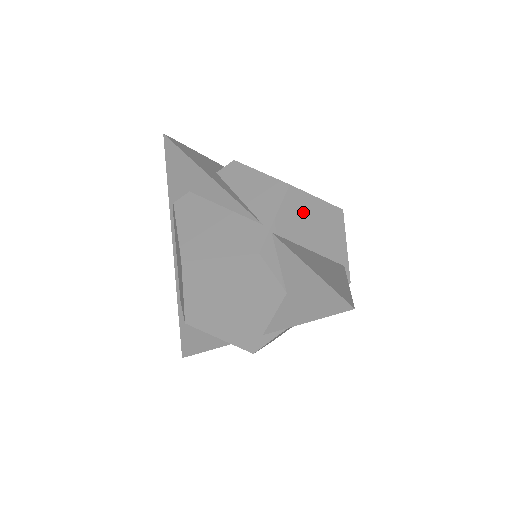
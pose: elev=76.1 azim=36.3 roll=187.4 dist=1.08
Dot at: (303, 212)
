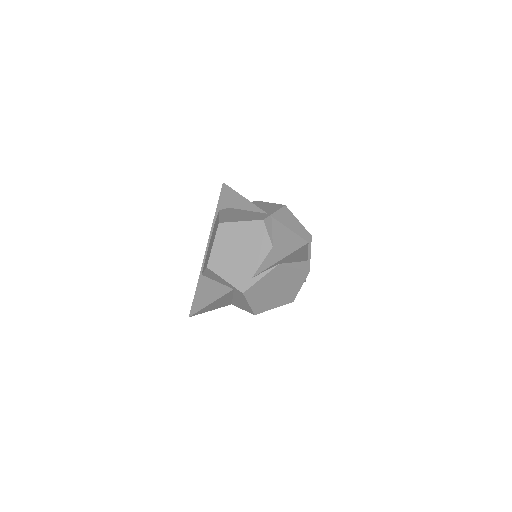
Dot at: (290, 221)
